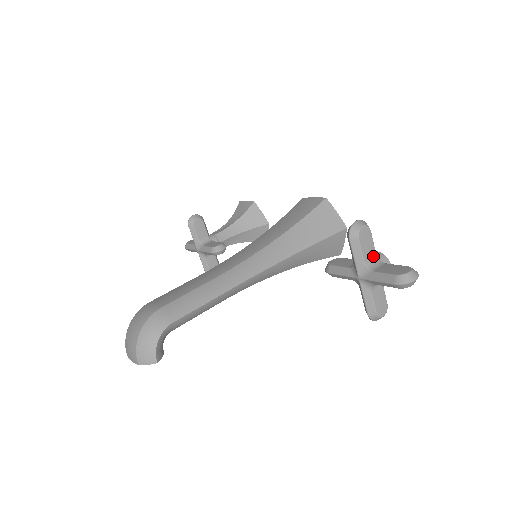
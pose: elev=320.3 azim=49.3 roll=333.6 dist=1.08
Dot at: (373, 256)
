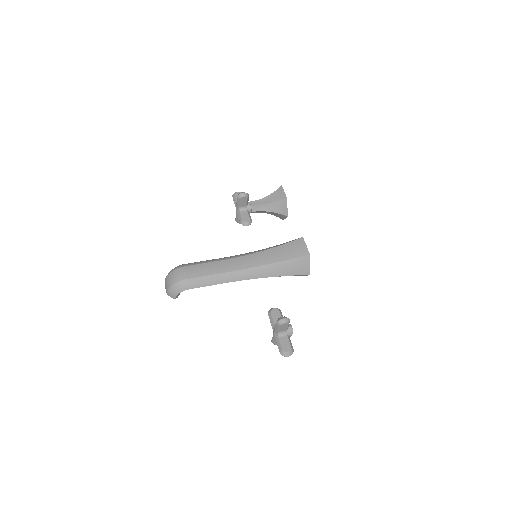
Dot at: (285, 330)
